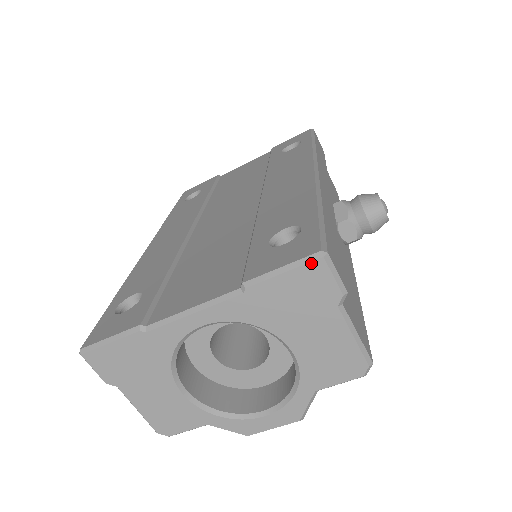
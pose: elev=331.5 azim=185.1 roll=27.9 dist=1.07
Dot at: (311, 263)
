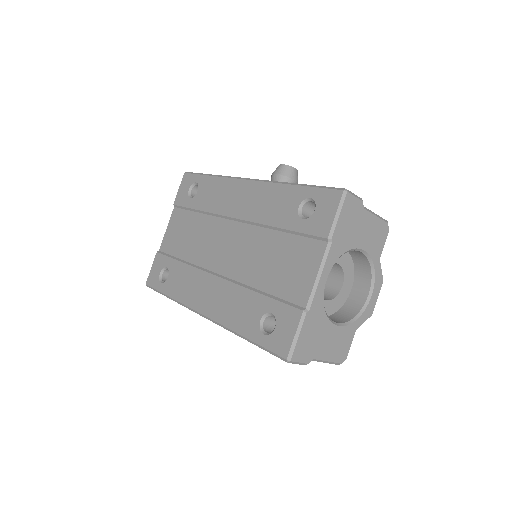
Dot at: (345, 199)
